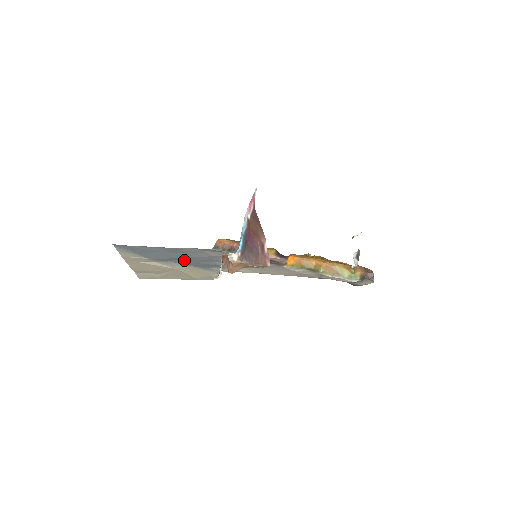
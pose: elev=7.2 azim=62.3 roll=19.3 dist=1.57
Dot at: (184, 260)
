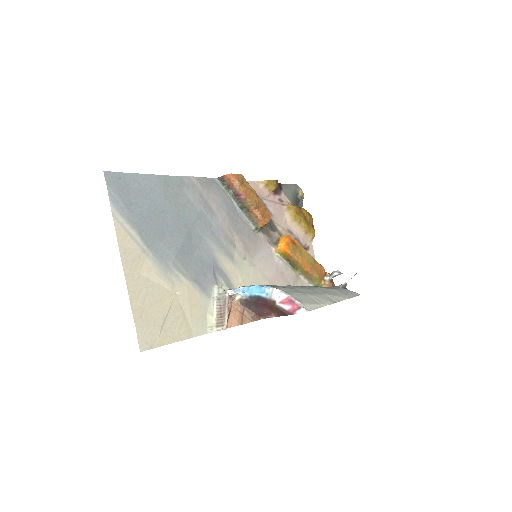
Dot at: (185, 249)
